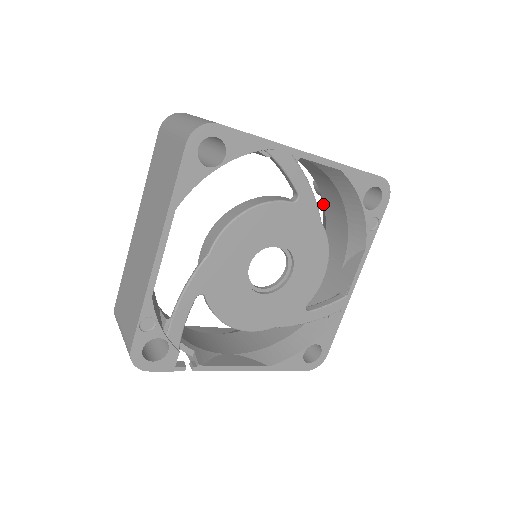
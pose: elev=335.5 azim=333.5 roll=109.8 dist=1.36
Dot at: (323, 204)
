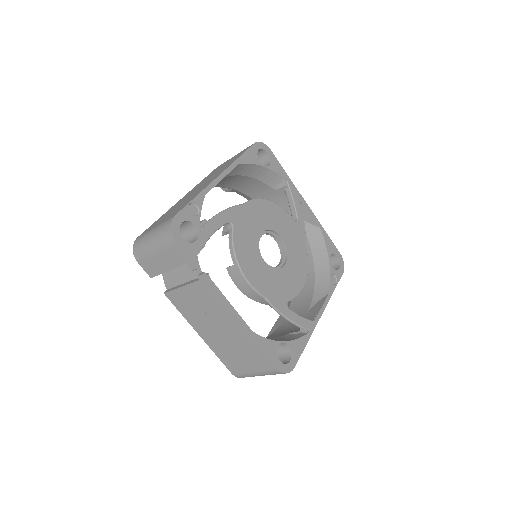
Dot at: occluded
